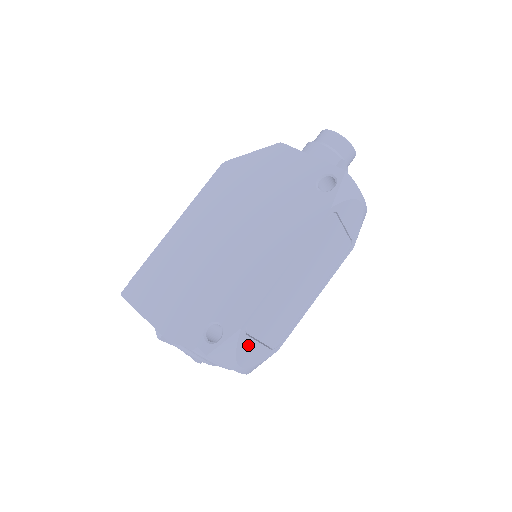
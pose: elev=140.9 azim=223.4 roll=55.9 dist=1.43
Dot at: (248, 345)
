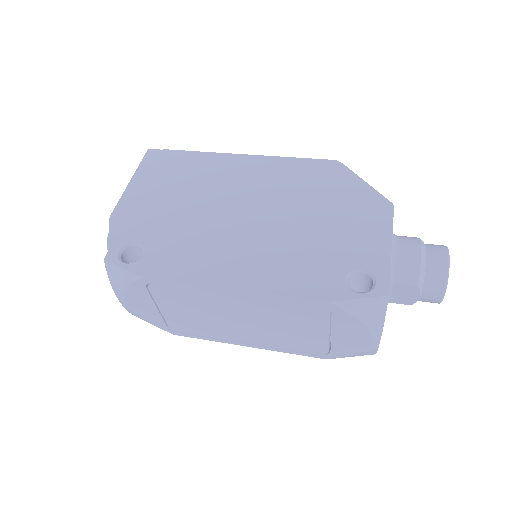
Dot at: (144, 297)
